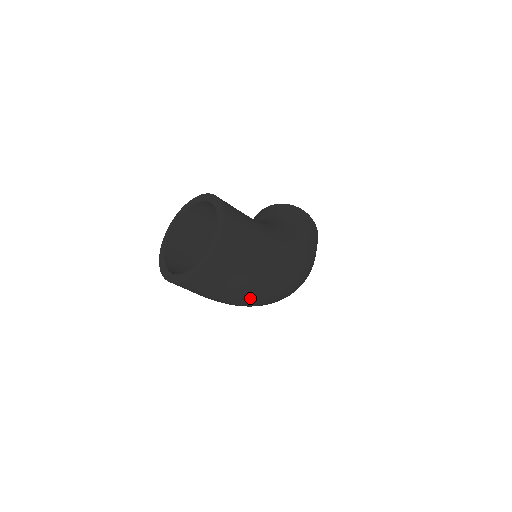
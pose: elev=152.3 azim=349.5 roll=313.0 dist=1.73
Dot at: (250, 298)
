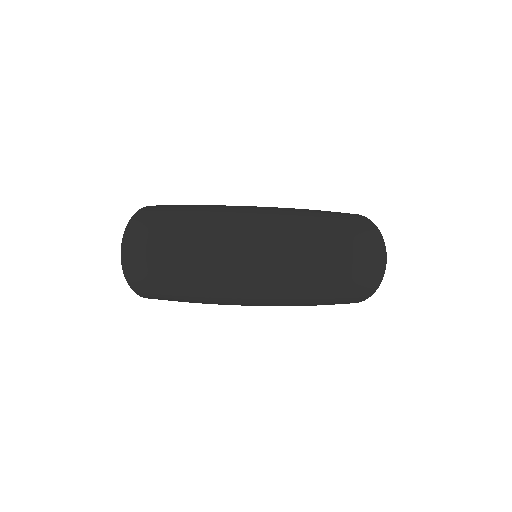
Dot at: (192, 255)
